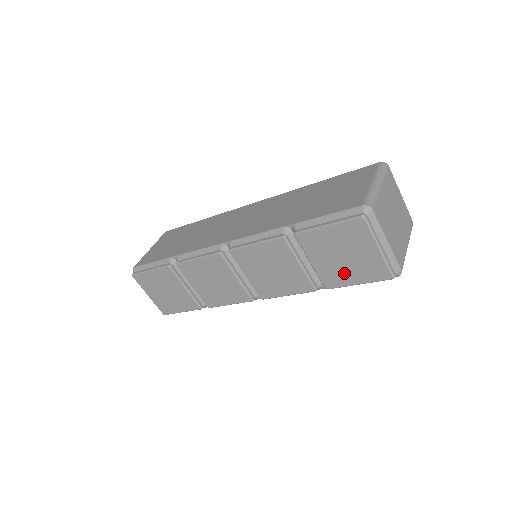
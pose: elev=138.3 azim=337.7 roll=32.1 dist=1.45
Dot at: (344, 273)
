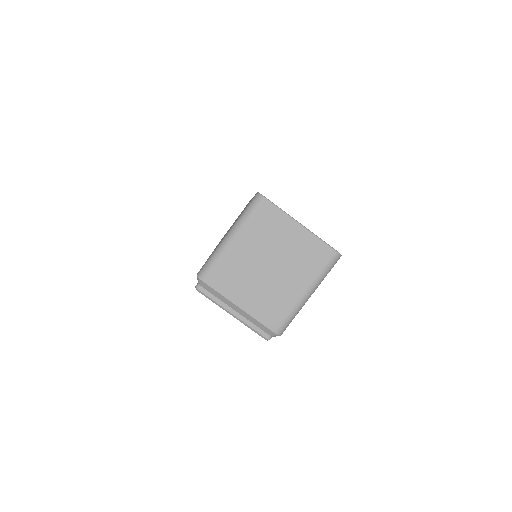
Dot at: occluded
